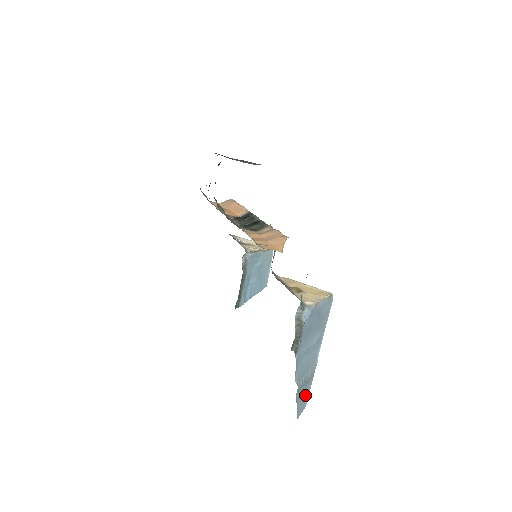
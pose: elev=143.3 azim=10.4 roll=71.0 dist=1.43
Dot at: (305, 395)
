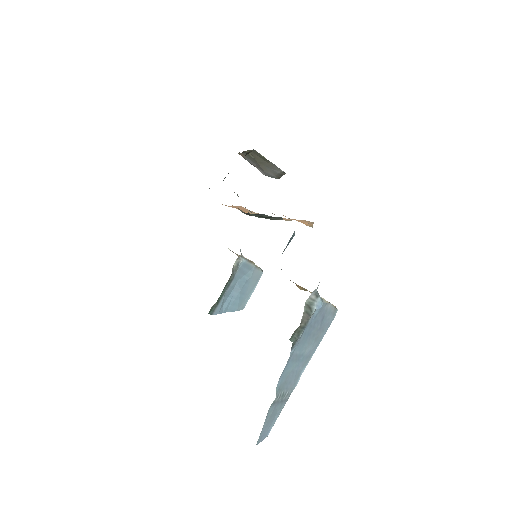
Dot at: (273, 419)
